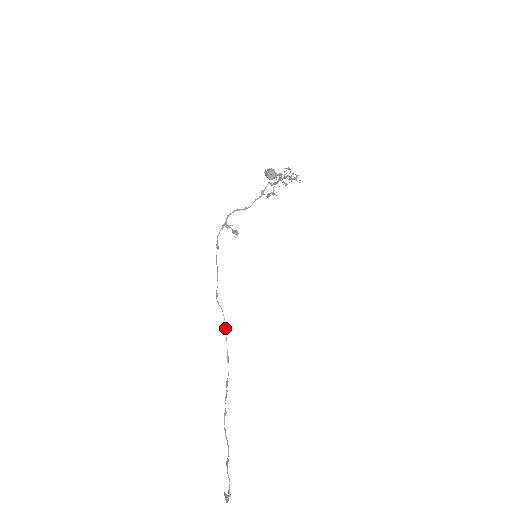
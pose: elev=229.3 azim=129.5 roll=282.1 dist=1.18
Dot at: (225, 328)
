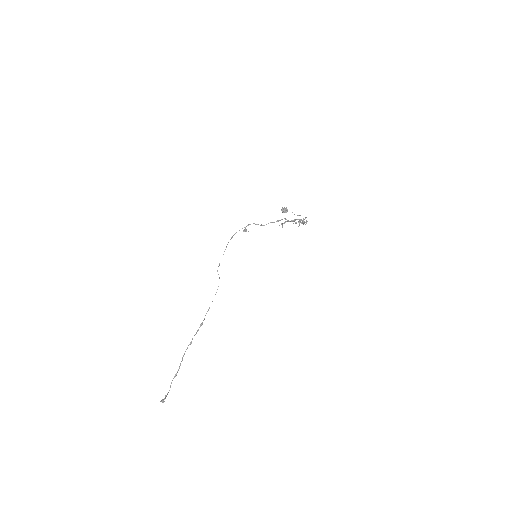
Dot at: occluded
